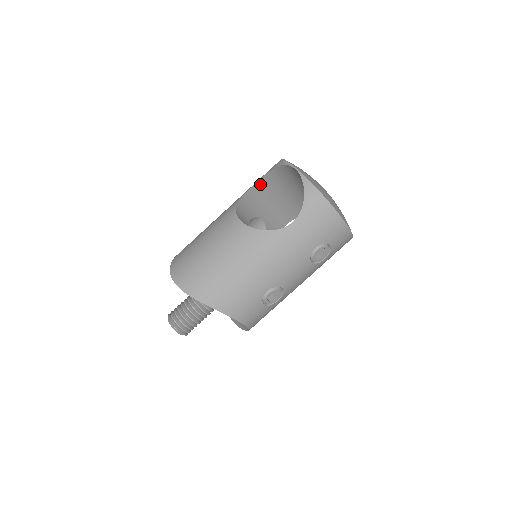
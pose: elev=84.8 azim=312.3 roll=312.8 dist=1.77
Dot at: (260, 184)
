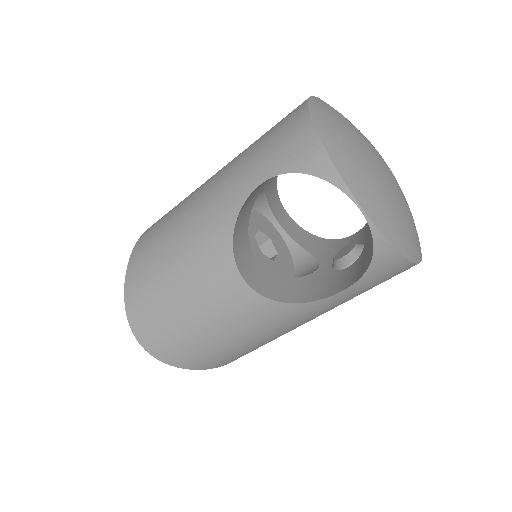
Dot at: occluded
